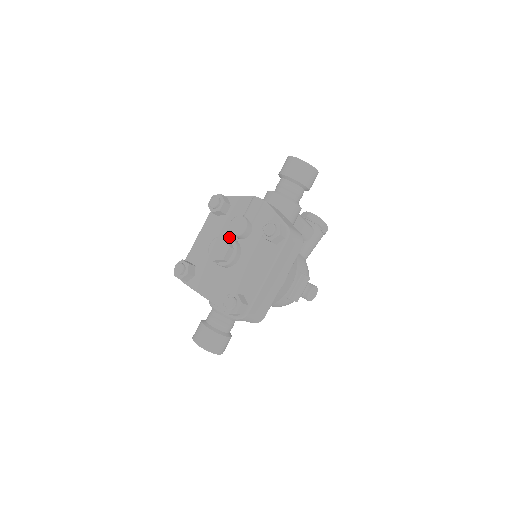
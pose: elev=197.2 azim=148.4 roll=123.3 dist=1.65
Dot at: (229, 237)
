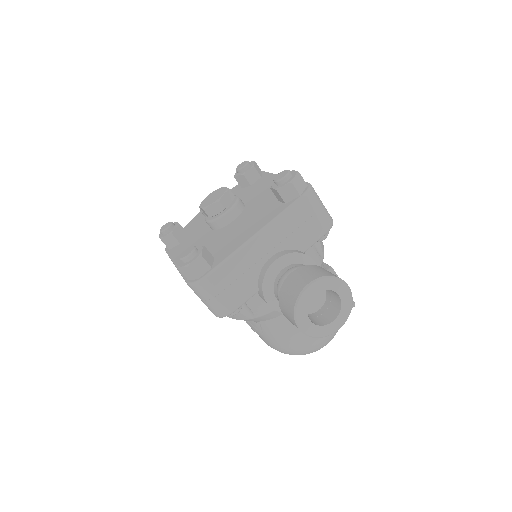
Dot at: occluded
